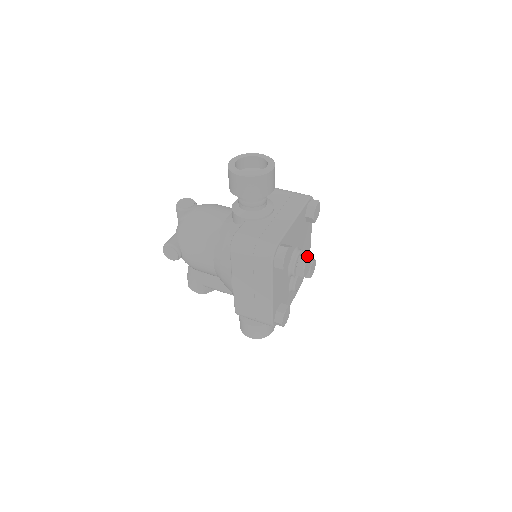
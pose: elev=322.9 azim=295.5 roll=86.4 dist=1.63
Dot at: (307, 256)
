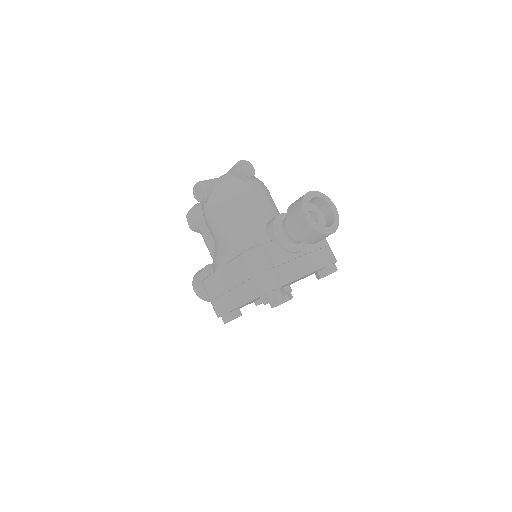
Dot at: (289, 299)
